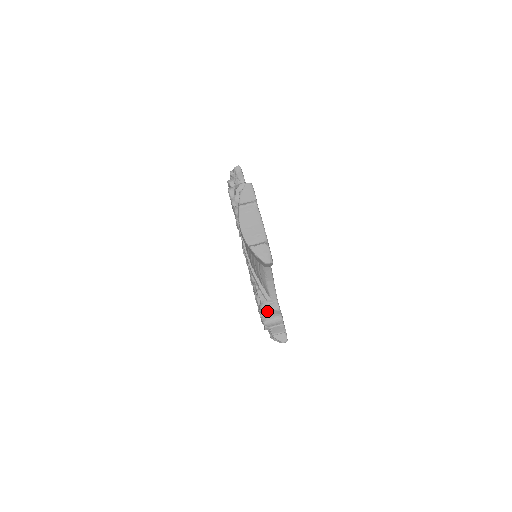
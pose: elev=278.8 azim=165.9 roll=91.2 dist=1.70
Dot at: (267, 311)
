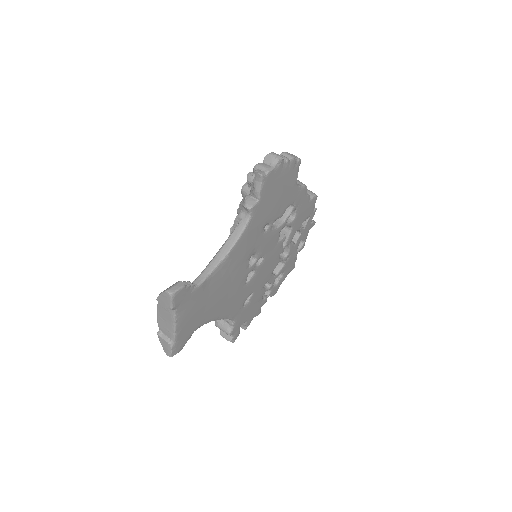
Dot at: (222, 319)
